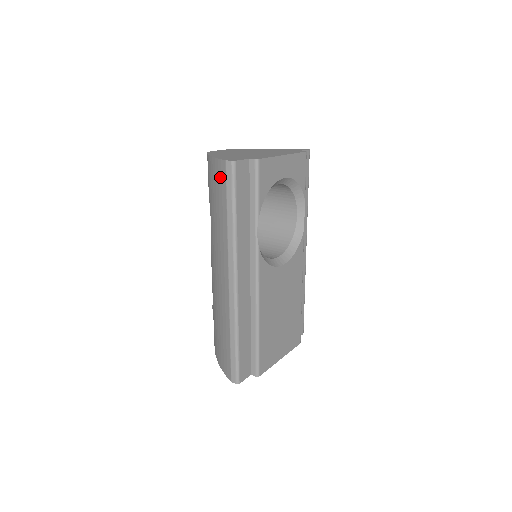
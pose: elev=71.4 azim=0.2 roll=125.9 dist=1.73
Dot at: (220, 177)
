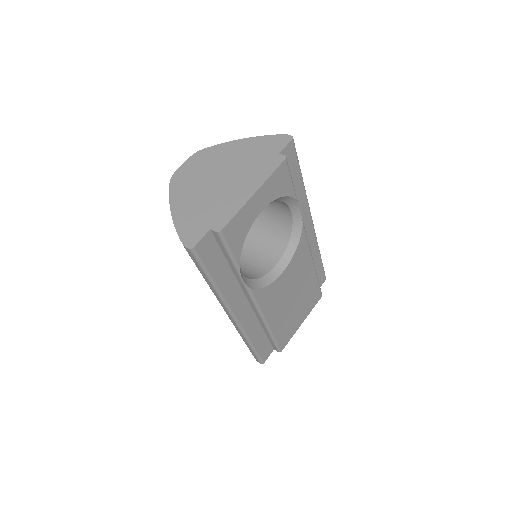
Dot at: occluded
